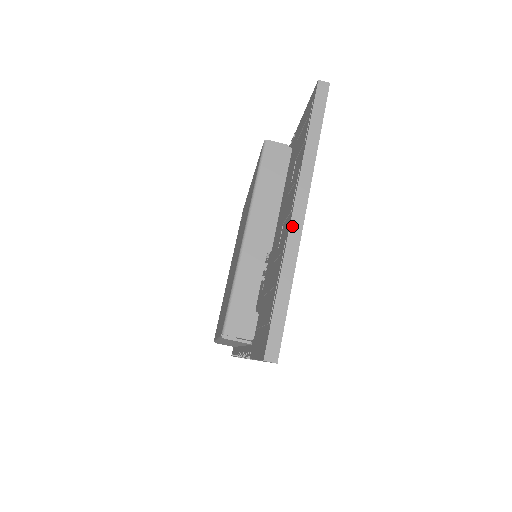
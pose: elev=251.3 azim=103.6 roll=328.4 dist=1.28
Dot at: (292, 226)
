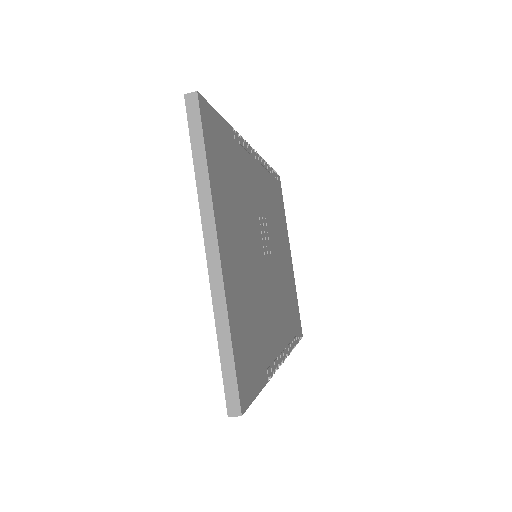
Dot at: (210, 272)
